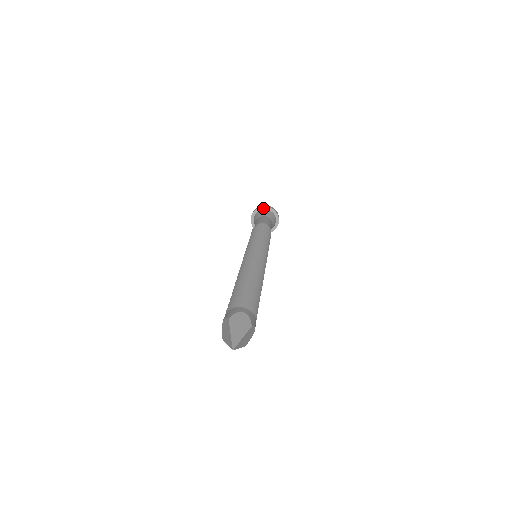
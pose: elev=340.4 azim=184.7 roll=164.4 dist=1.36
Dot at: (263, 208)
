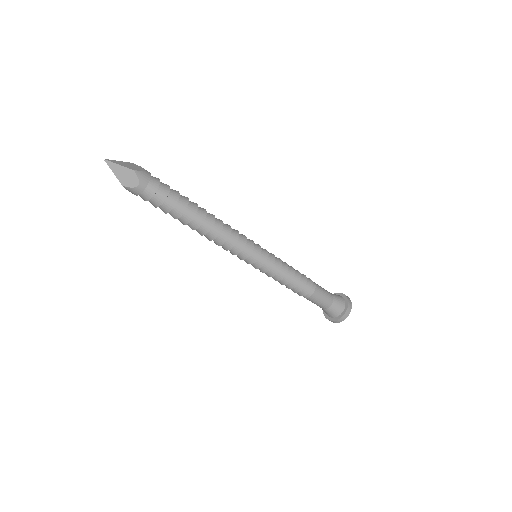
Dot at: (341, 295)
